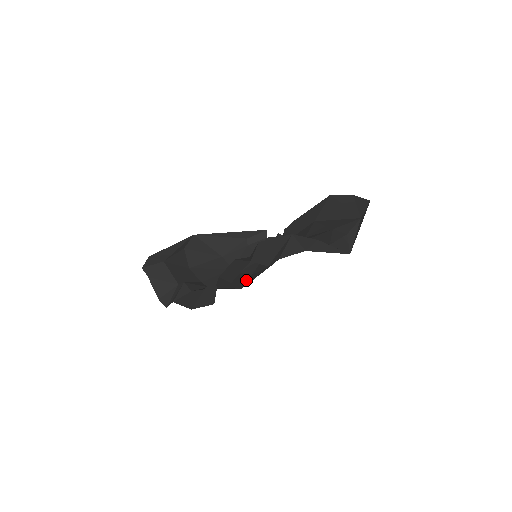
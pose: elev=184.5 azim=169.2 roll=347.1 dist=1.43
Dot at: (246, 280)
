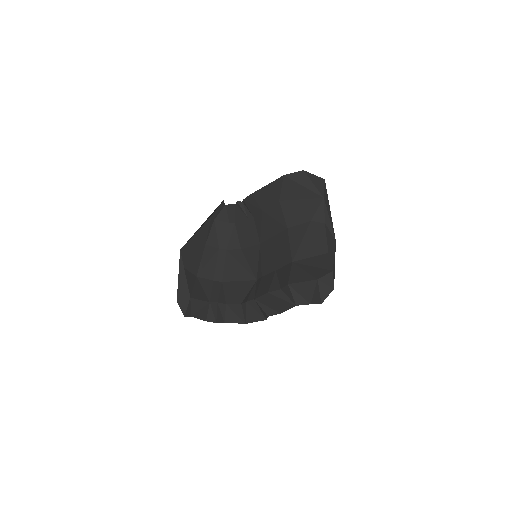
Dot at: (246, 263)
